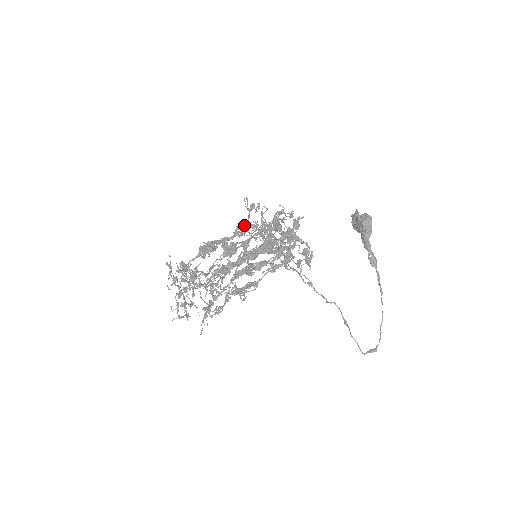
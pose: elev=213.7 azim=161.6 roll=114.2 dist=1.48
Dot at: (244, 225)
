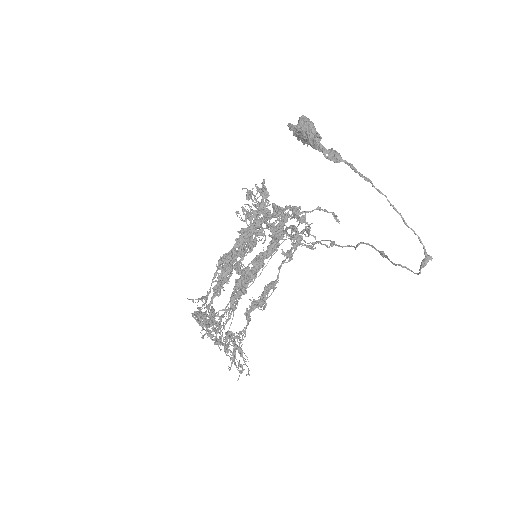
Dot at: occluded
